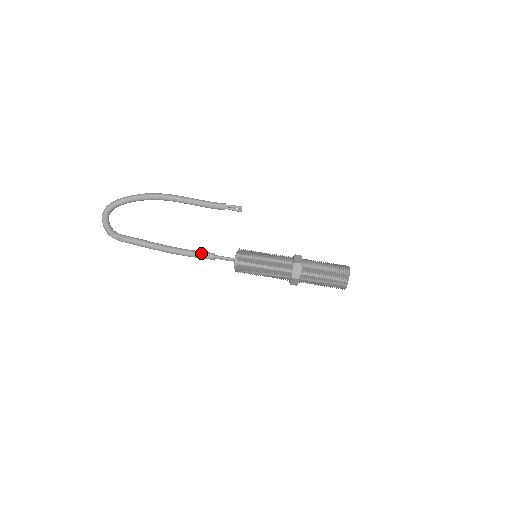
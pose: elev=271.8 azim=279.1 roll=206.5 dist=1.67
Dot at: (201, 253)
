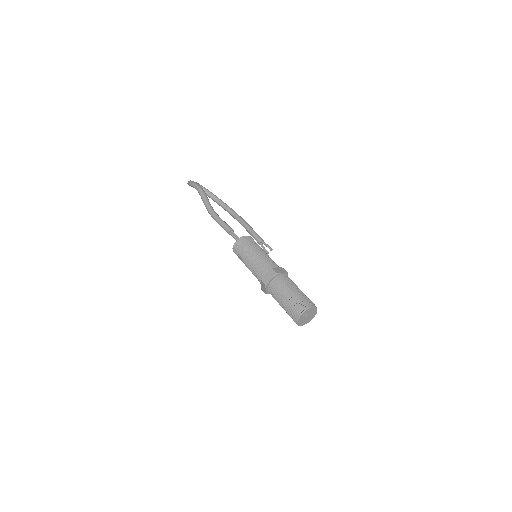
Dot at: (226, 223)
